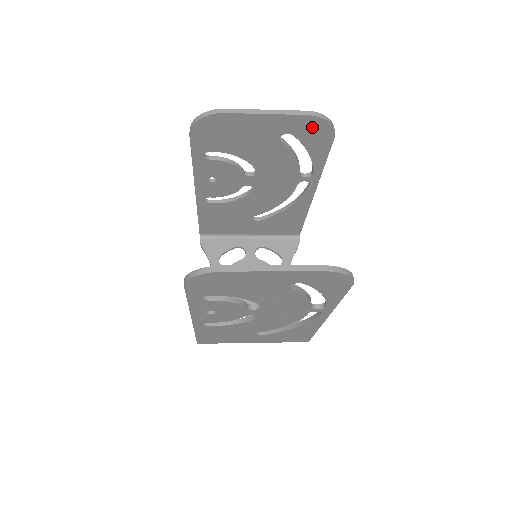
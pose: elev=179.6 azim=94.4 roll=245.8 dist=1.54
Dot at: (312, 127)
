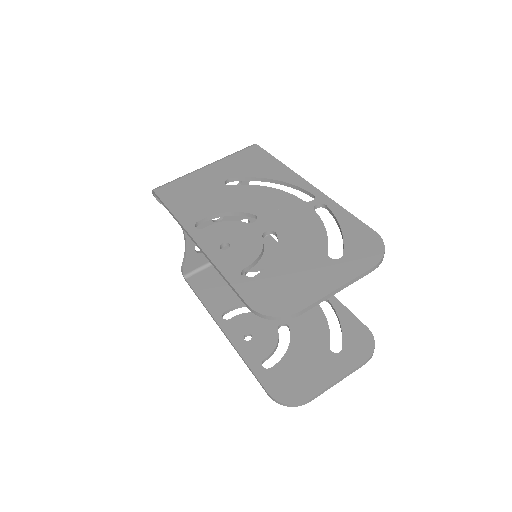
Dot at: occluded
